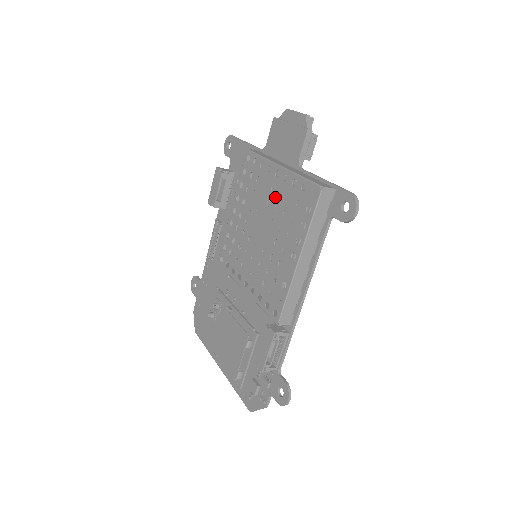
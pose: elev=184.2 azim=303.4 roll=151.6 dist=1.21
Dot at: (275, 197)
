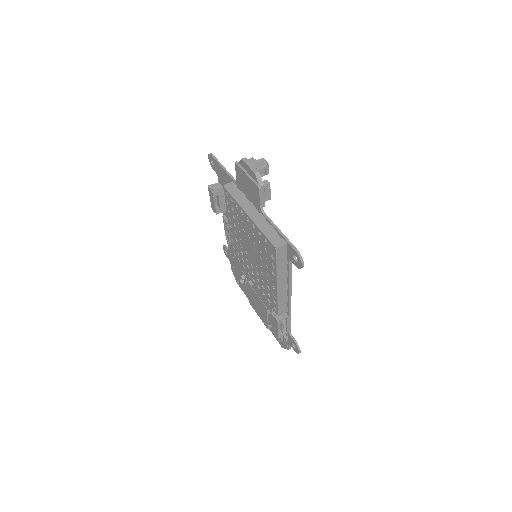
Dot at: (252, 235)
